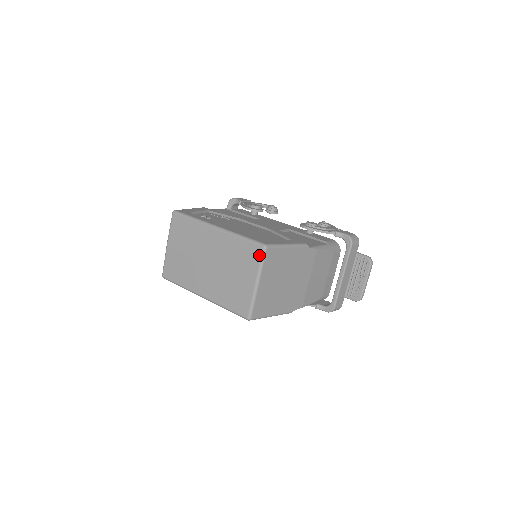
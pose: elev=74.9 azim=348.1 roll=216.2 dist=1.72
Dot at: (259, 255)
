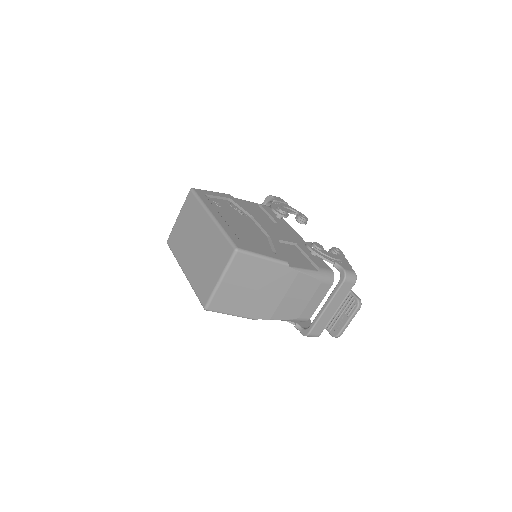
Dot at: (229, 255)
